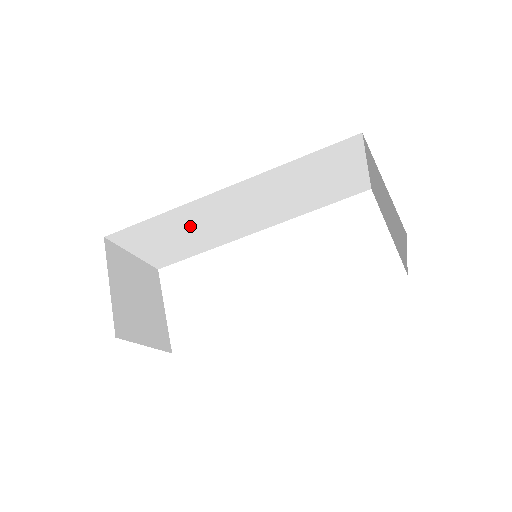
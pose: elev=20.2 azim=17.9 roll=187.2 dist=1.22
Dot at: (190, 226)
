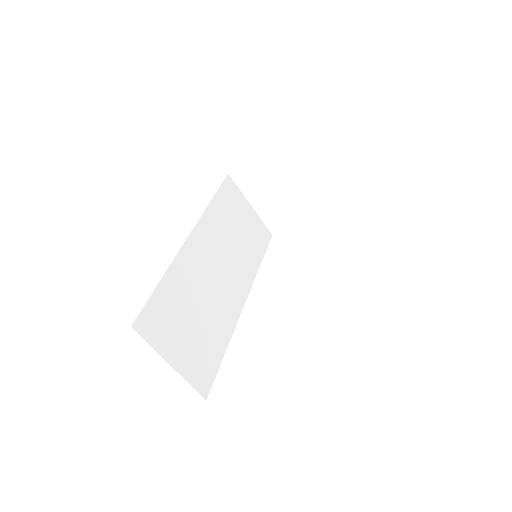
Dot at: (193, 298)
